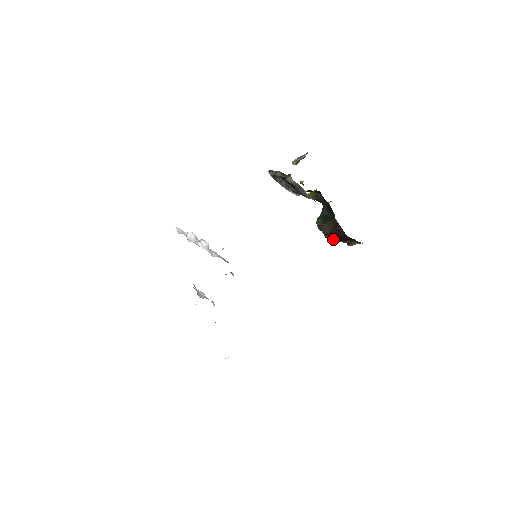
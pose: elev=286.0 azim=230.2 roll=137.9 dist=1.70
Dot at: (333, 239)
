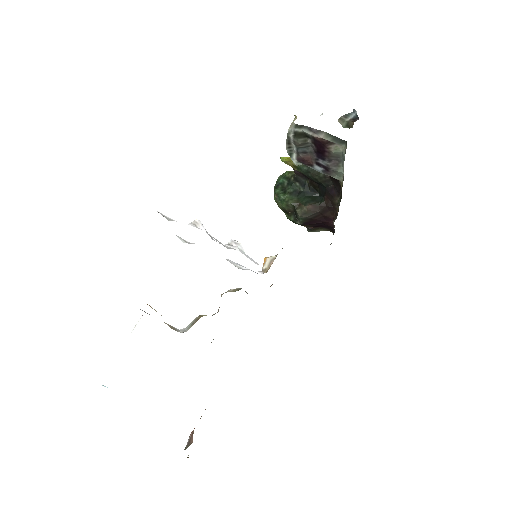
Dot at: (306, 225)
